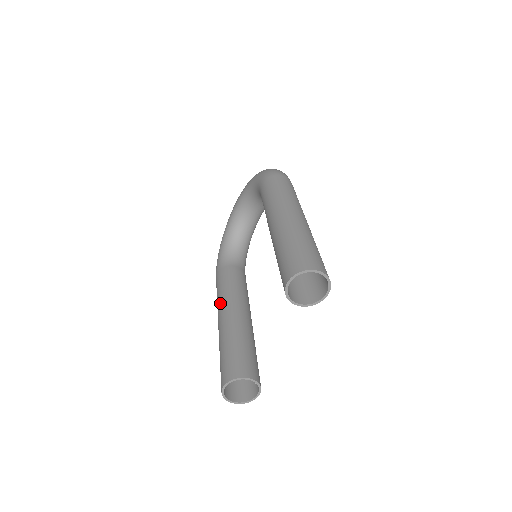
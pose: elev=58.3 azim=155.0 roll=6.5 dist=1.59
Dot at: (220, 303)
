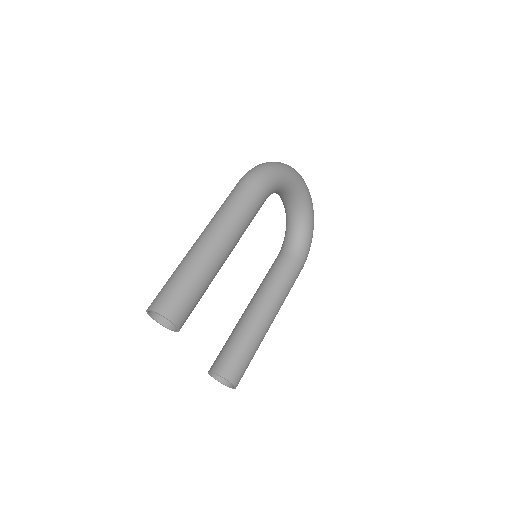
Dot at: occluded
